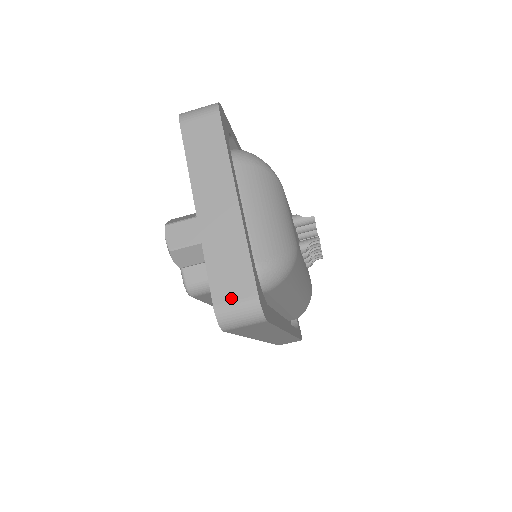
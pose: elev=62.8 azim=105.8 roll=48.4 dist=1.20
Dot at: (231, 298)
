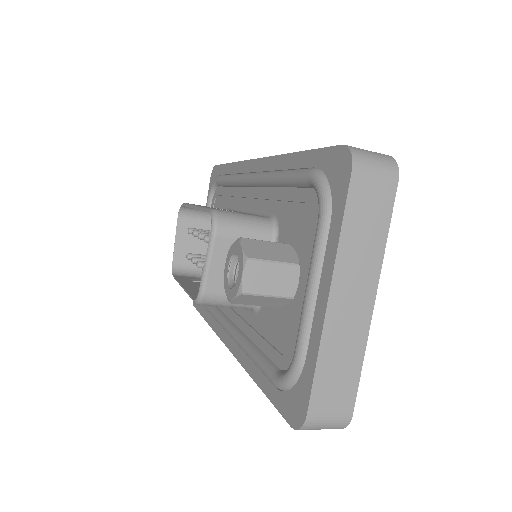
Dot at: (327, 411)
